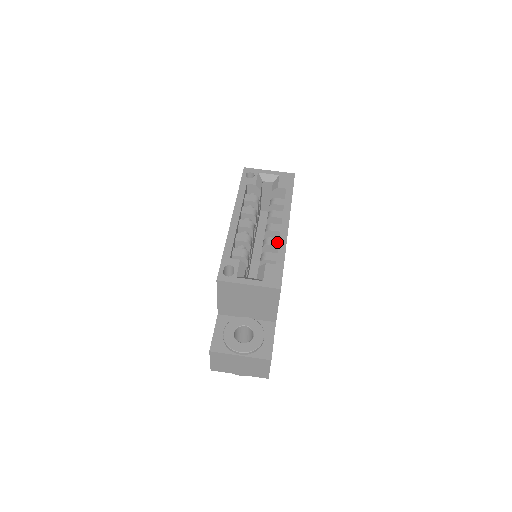
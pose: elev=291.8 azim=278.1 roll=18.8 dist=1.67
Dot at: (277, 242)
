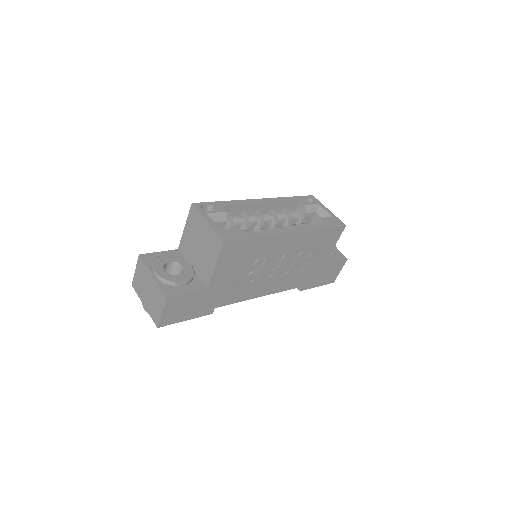
Dot at: occluded
